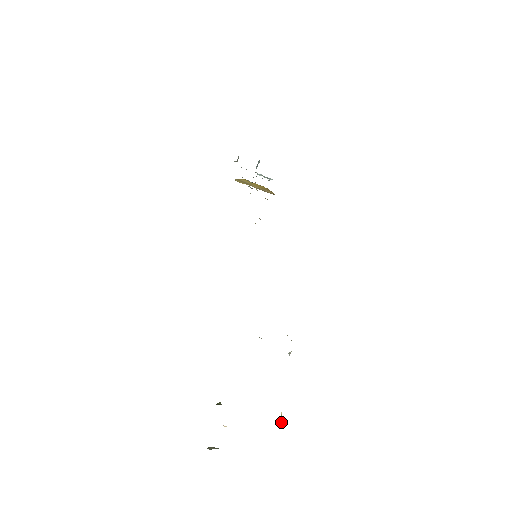
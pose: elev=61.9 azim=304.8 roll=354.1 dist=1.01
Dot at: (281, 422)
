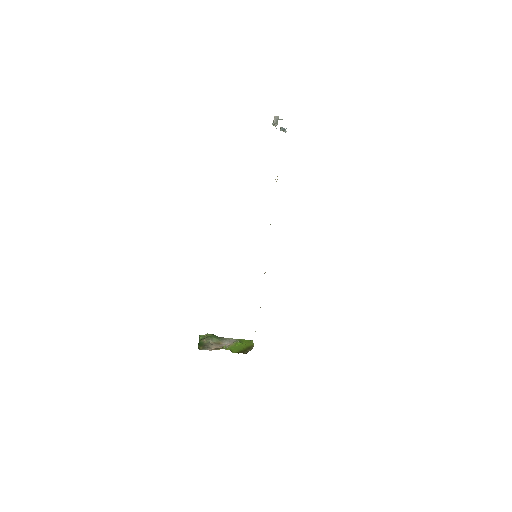
Dot at: (239, 342)
